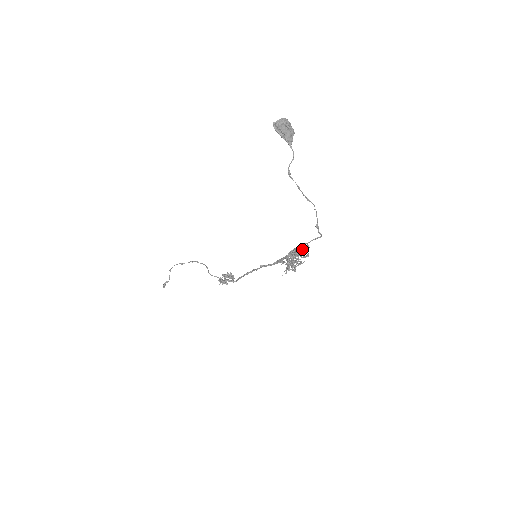
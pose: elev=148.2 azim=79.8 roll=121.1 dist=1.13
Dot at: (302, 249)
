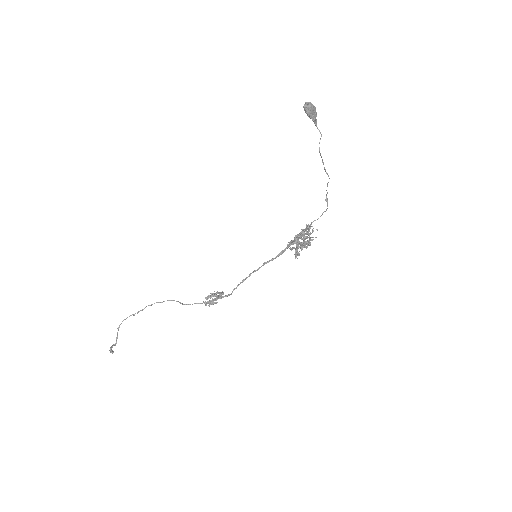
Dot at: (303, 231)
